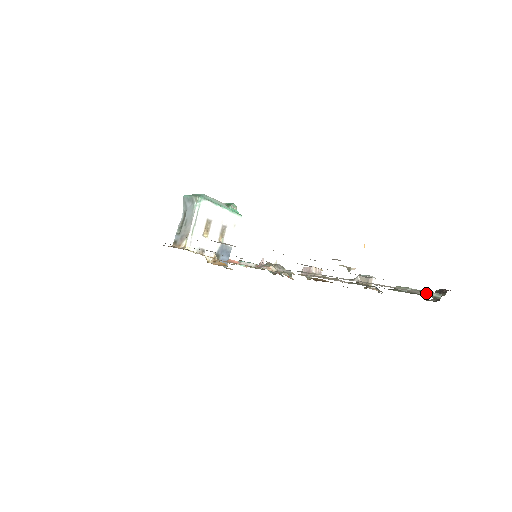
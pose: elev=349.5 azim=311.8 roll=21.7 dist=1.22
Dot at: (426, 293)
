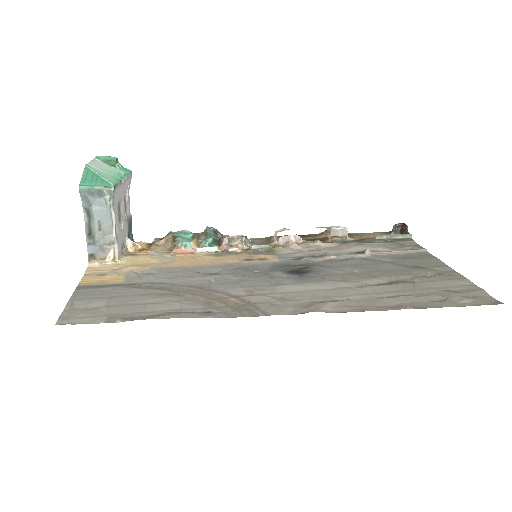
Dot at: (426, 250)
